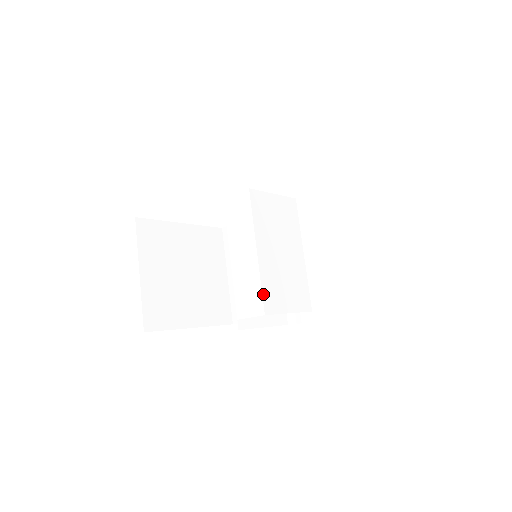
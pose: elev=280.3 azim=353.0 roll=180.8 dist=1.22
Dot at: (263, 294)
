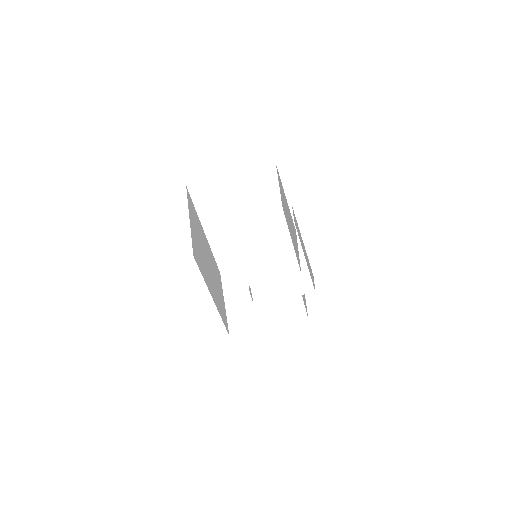
Dot at: (247, 274)
